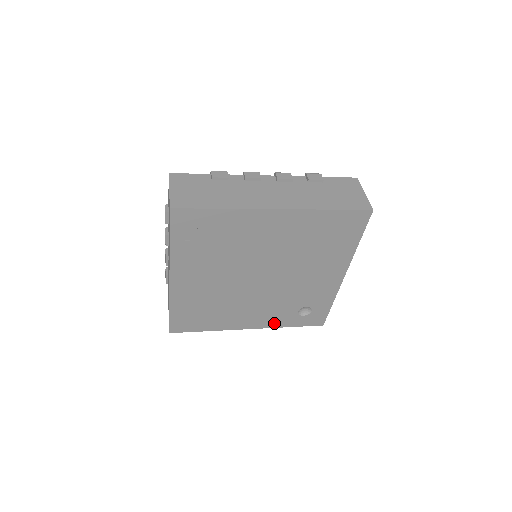
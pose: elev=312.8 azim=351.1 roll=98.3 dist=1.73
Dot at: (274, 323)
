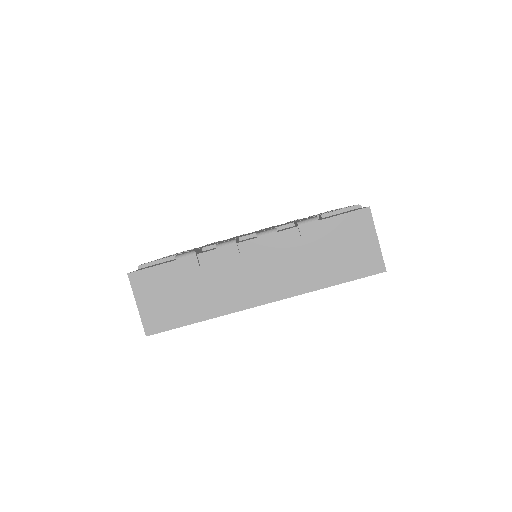
Dot at: occluded
